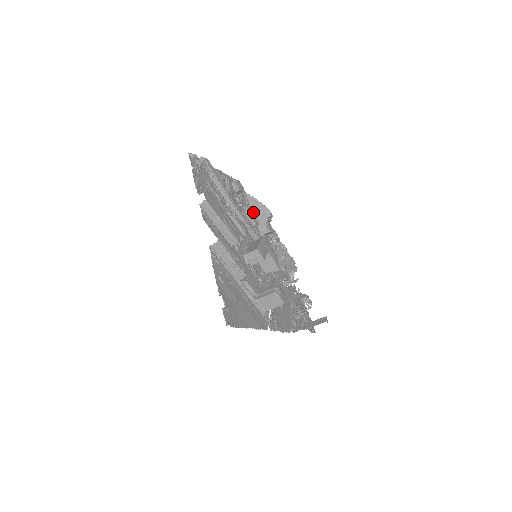
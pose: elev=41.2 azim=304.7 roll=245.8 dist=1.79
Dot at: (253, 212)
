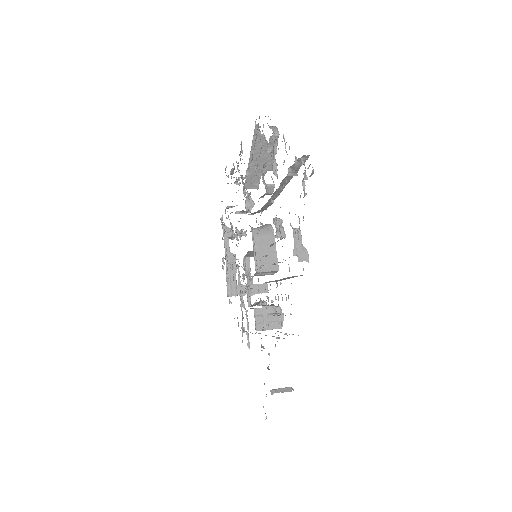
Dot at: occluded
